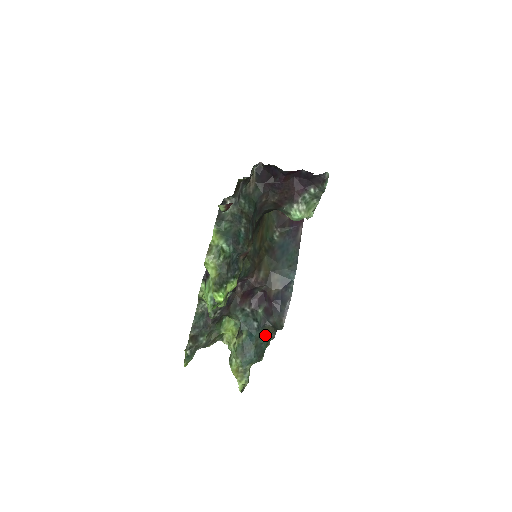
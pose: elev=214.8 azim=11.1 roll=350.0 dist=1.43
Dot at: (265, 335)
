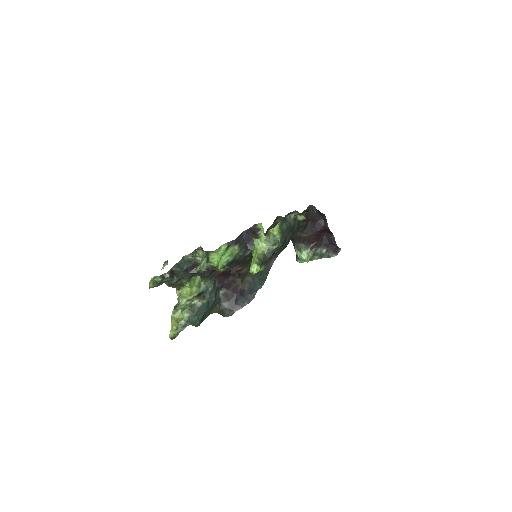
Dot at: (211, 311)
